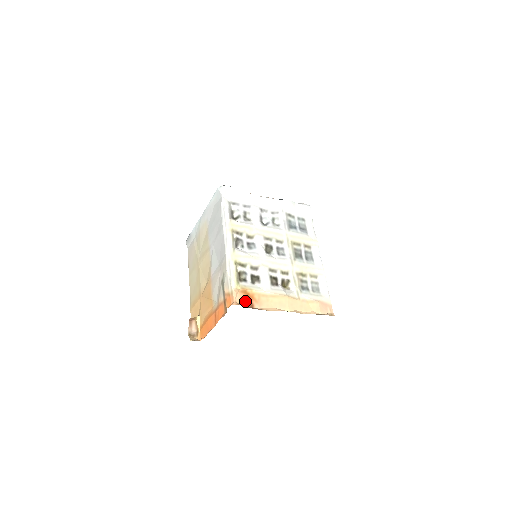
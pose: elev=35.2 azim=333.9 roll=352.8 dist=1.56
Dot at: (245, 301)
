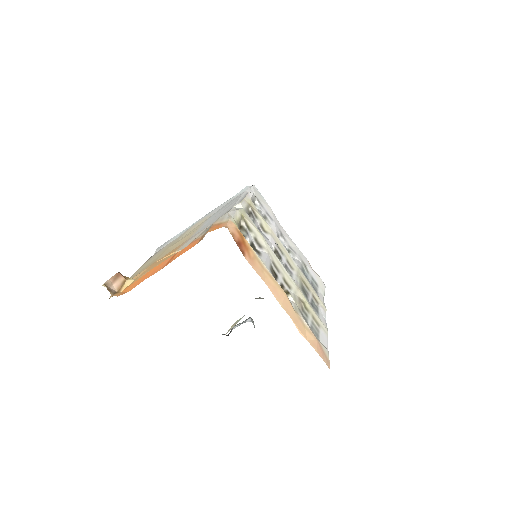
Dot at: (237, 240)
